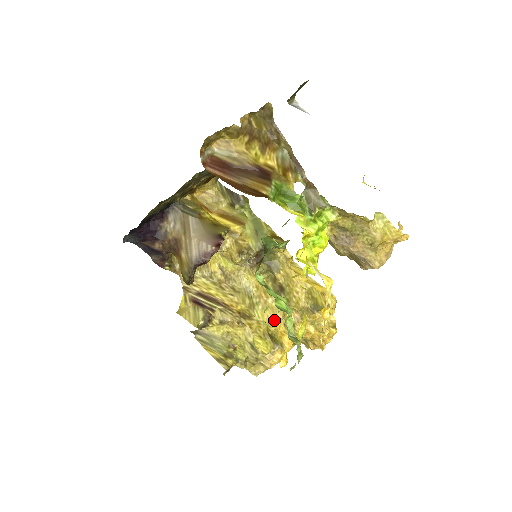
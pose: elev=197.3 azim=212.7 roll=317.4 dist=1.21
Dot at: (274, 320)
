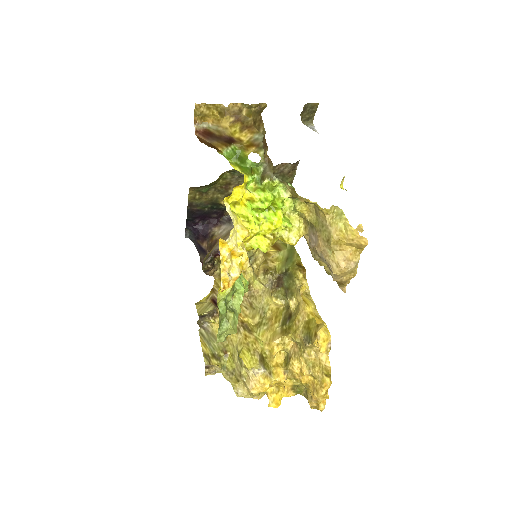
Dot at: (271, 343)
